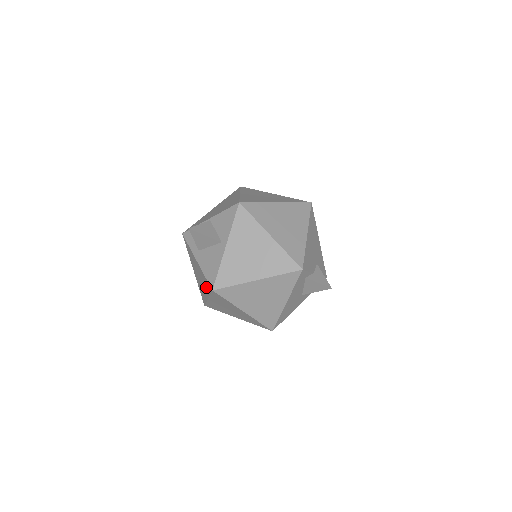
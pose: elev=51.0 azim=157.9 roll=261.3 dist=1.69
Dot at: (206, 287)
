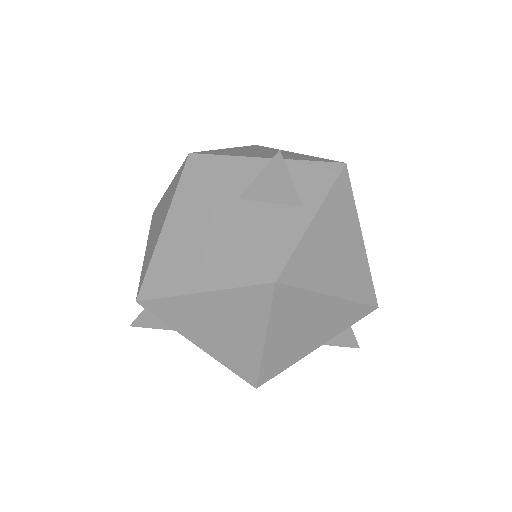
Dot at: (227, 270)
